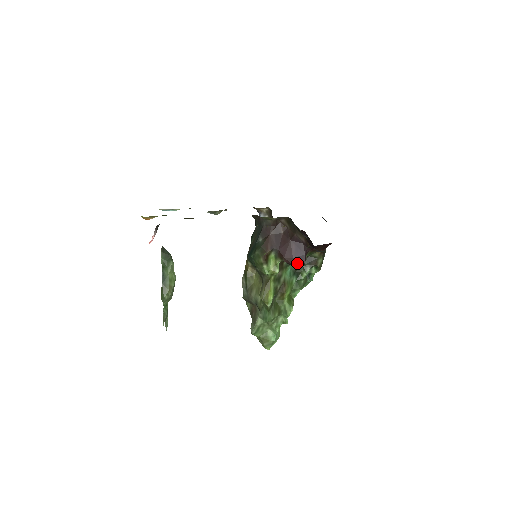
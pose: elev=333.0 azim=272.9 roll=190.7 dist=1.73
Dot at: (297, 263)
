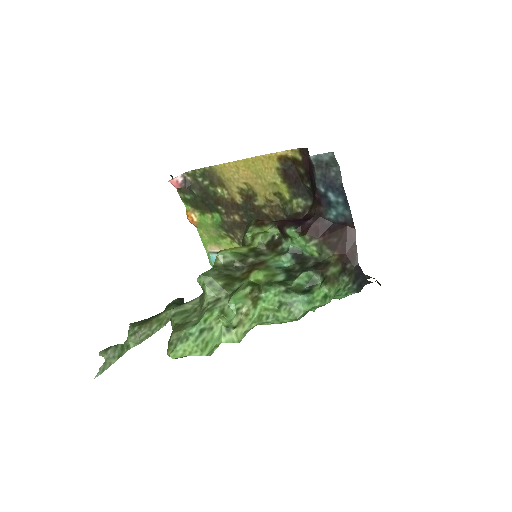
Dot at: (291, 226)
